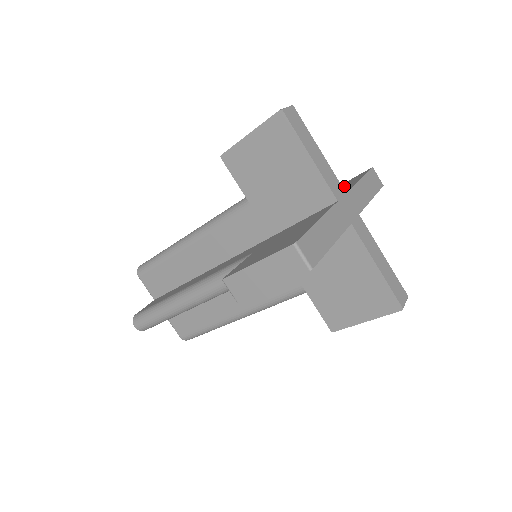
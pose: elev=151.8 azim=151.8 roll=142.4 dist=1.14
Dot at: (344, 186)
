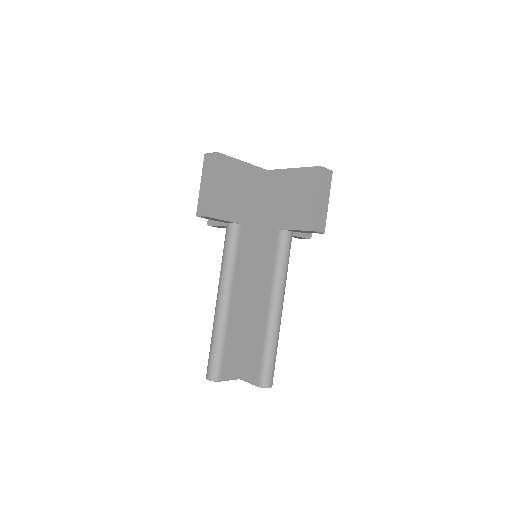
Dot at: occluded
